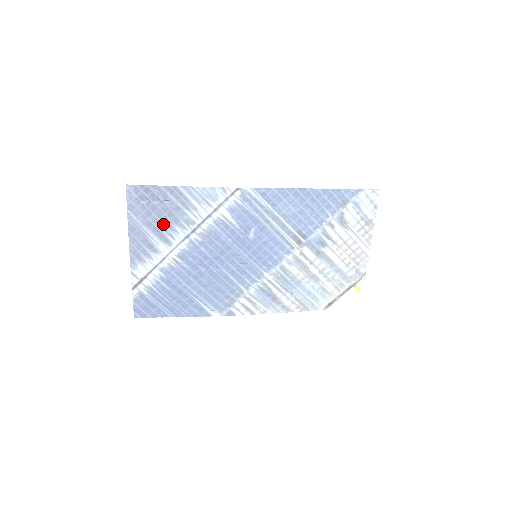
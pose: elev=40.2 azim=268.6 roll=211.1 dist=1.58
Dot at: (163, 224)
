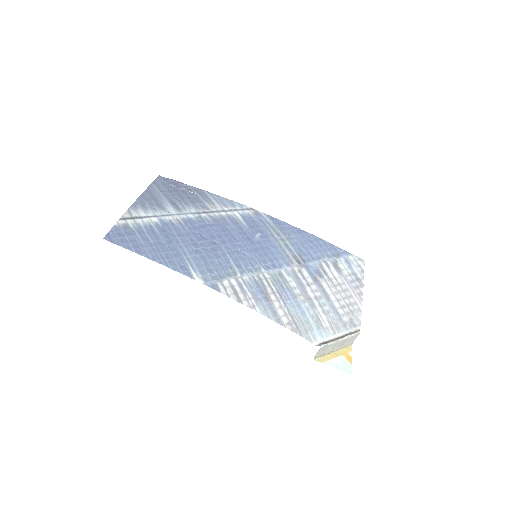
Dot at: (180, 199)
